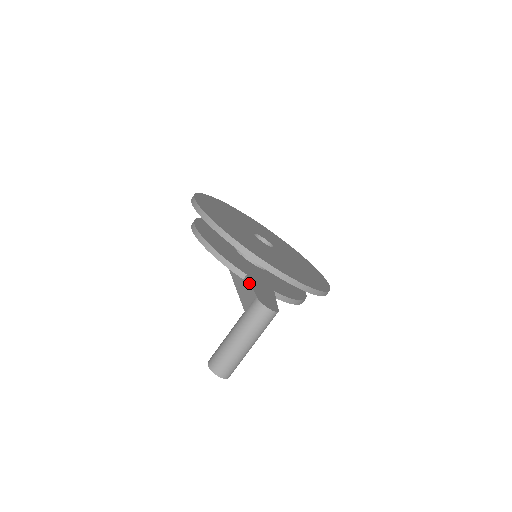
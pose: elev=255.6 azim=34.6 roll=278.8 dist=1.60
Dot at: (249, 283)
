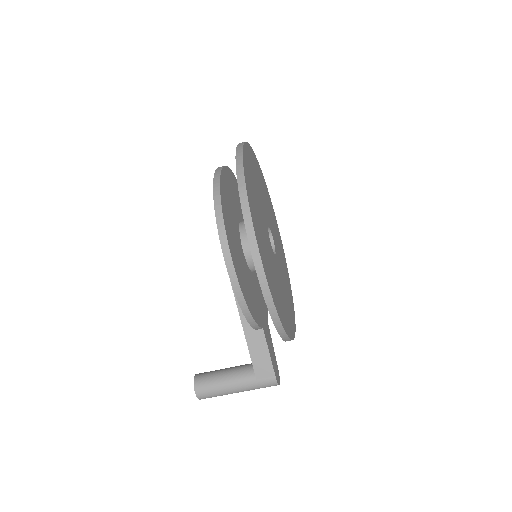
Dot at: (267, 347)
